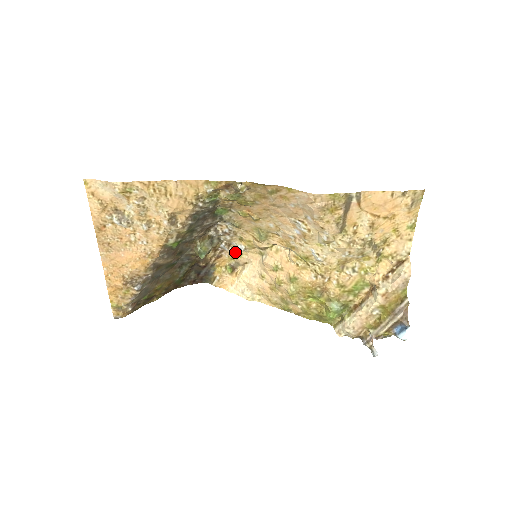
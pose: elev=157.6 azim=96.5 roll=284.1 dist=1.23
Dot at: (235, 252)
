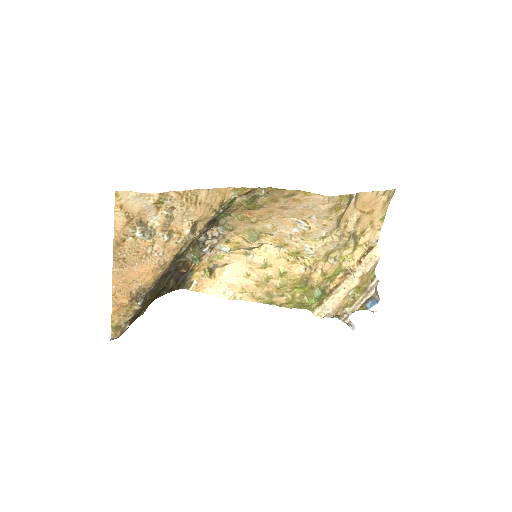
Dot at: (216, 255)
